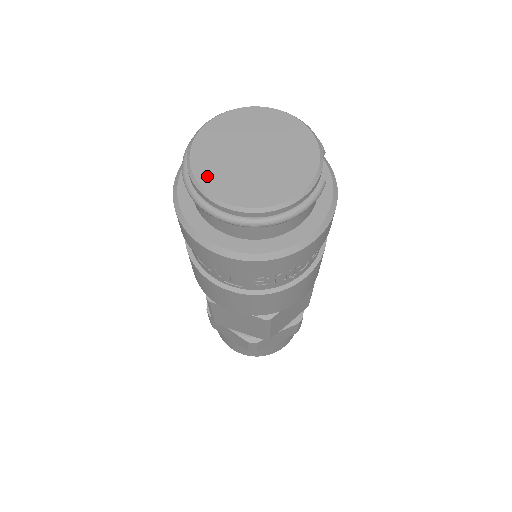
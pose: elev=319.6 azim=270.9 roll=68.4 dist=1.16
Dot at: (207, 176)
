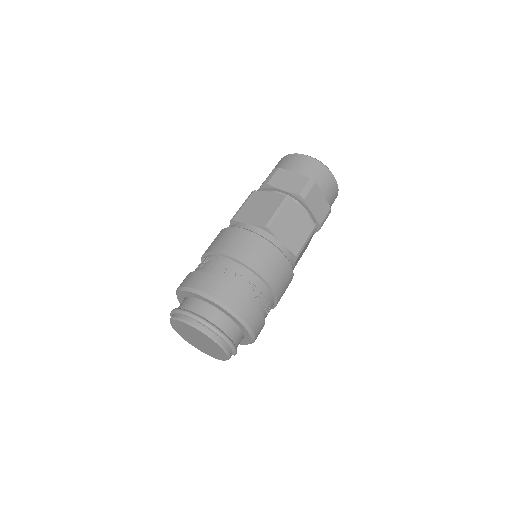
Dot at: (177, 330)
